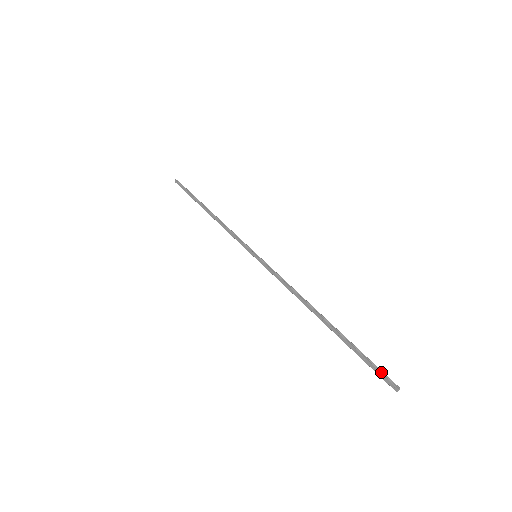
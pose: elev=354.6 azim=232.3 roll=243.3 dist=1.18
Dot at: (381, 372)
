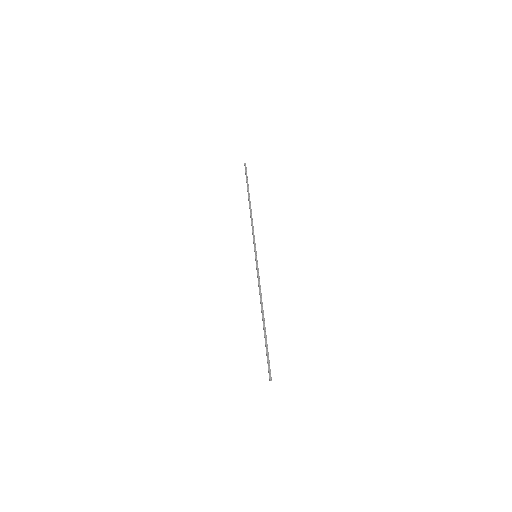
Dot at: (268, 367)
